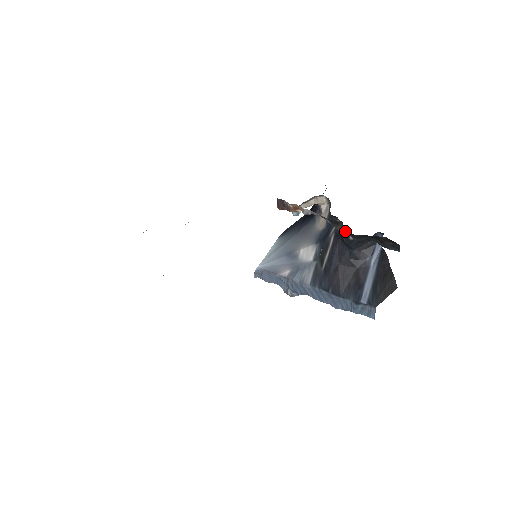
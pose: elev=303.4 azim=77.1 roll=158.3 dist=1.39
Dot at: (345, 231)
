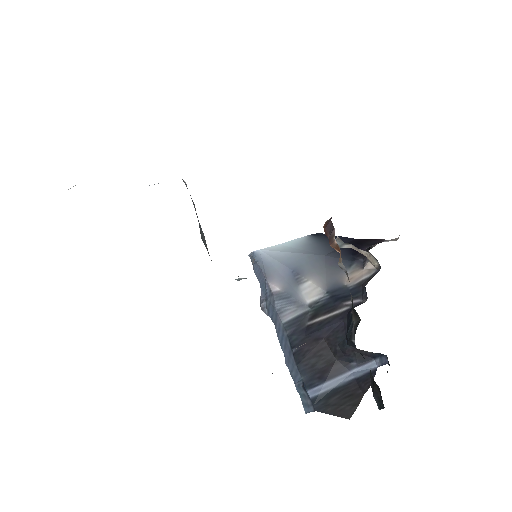
Dot at: (355, 330)
